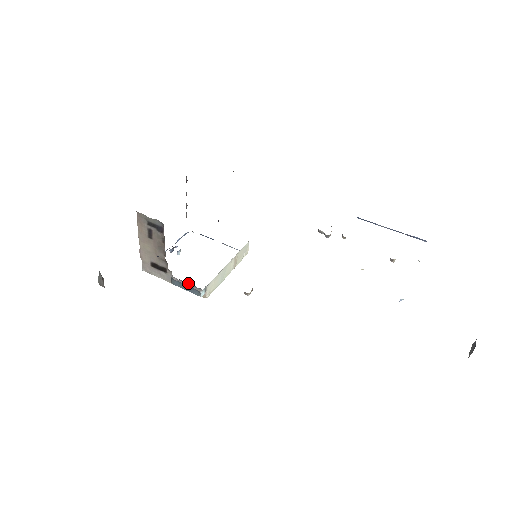
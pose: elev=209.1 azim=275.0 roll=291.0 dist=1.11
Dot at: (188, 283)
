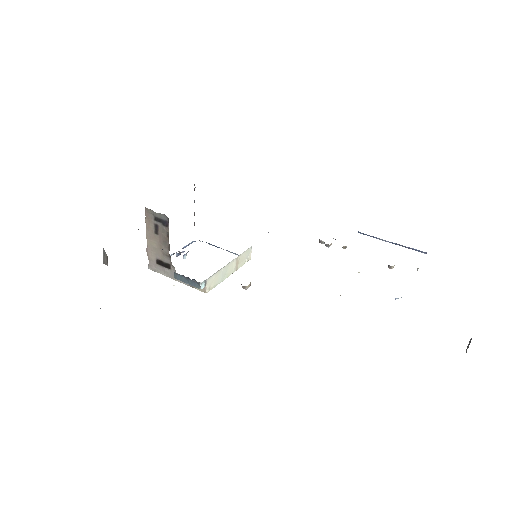
Dot at: occluded
